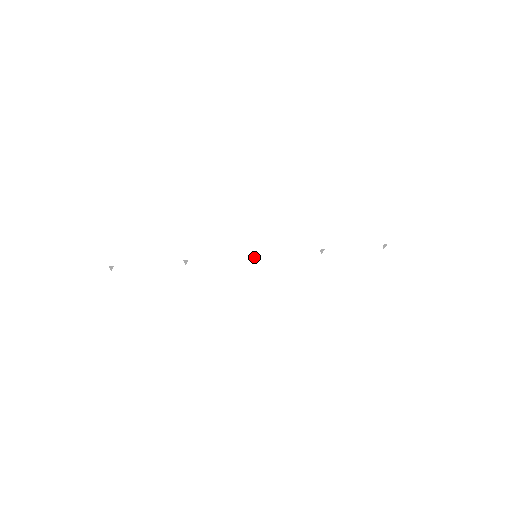
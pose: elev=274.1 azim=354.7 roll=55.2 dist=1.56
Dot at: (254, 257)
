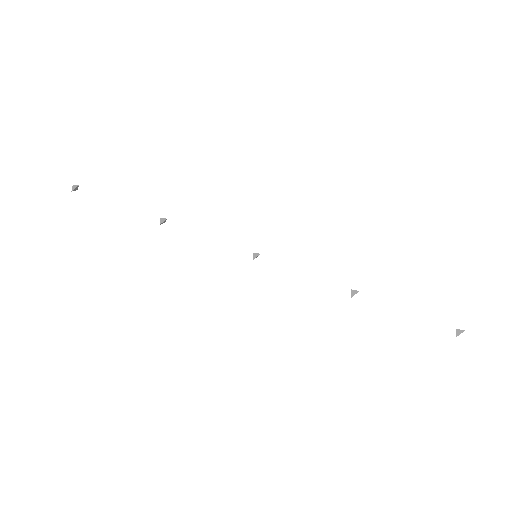
Dot at: (253, 256)
